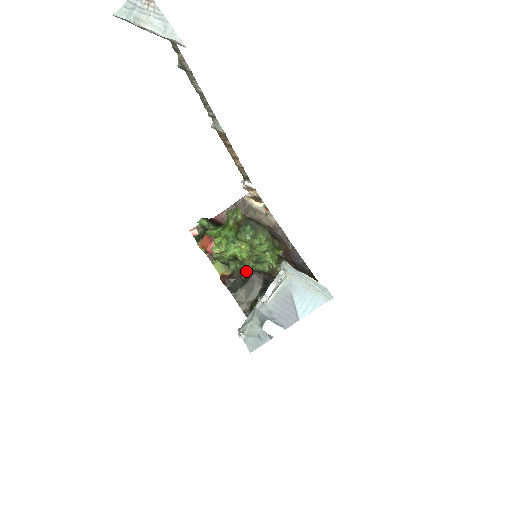
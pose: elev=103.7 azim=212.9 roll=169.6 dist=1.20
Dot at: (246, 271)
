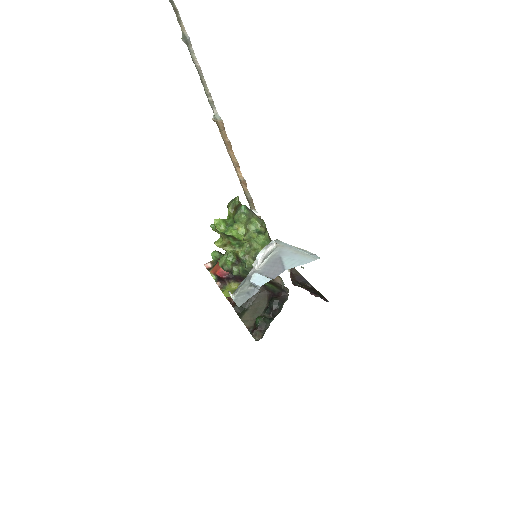
Dot at: occluded
